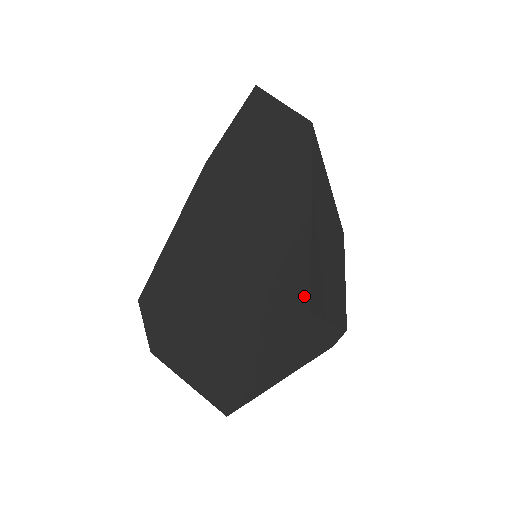
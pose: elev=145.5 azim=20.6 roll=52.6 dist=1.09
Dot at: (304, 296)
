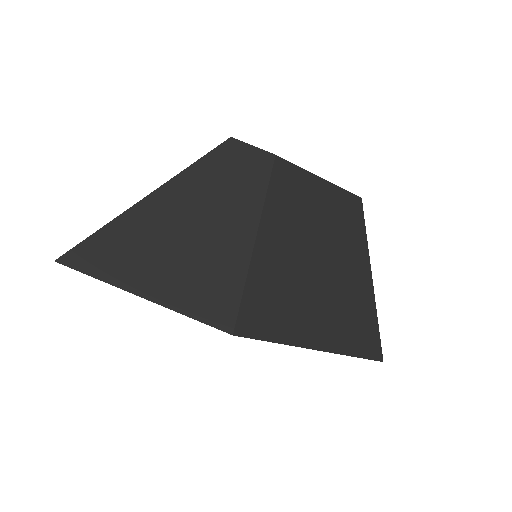
Dot at: occluded
